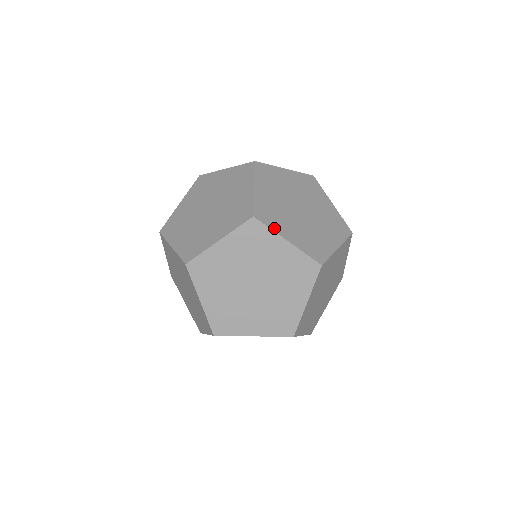
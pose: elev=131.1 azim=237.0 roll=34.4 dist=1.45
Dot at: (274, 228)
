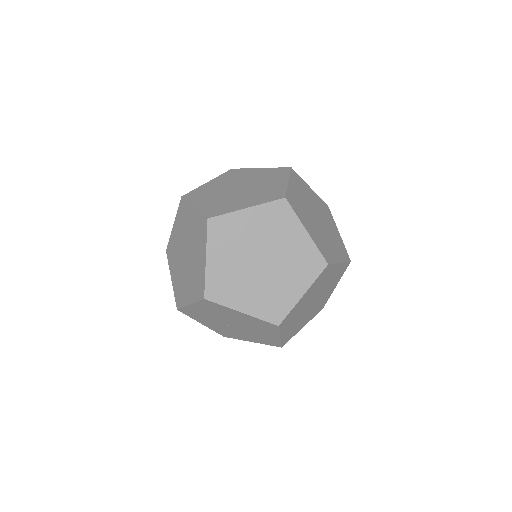
Dot at: (191, 201)
